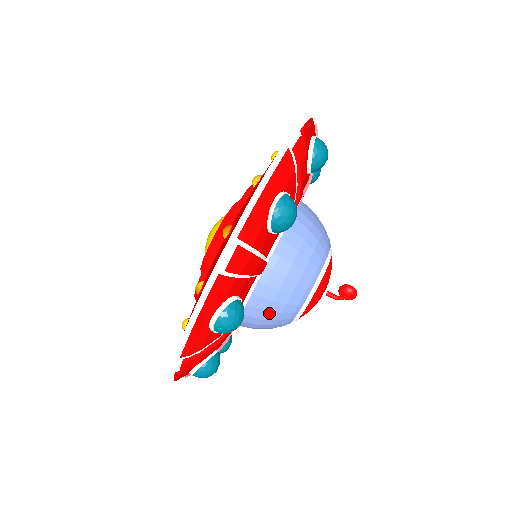
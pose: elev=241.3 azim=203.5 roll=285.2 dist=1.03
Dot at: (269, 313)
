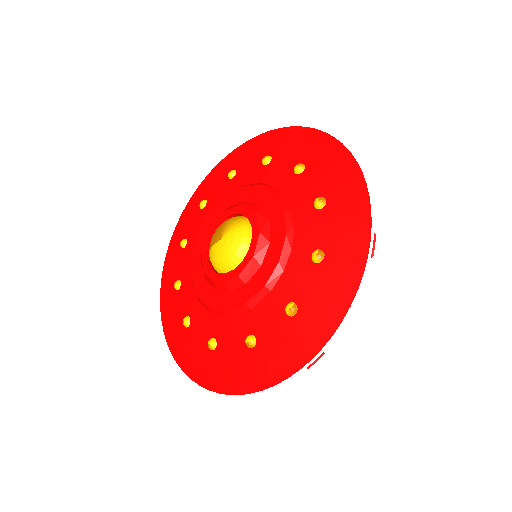
Dot at: occluded
